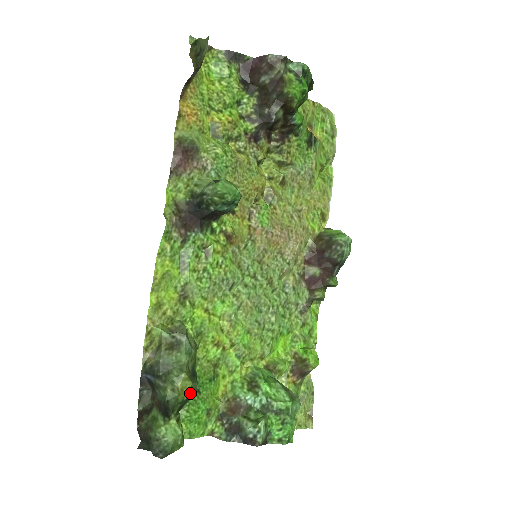
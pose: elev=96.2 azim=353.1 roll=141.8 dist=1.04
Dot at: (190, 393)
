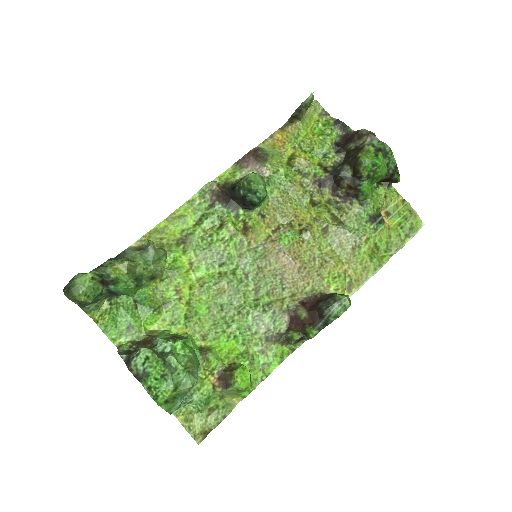
Dot at: (120, 279)
